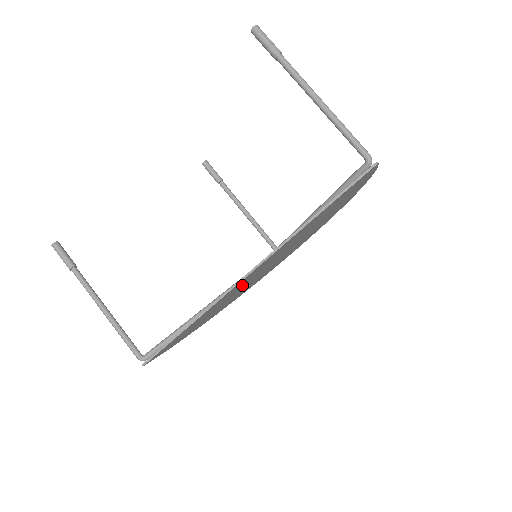
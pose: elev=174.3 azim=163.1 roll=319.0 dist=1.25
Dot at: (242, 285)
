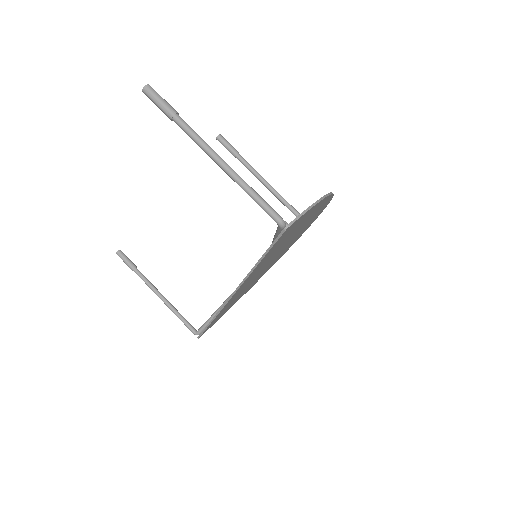
Dot at: (247, 285)
